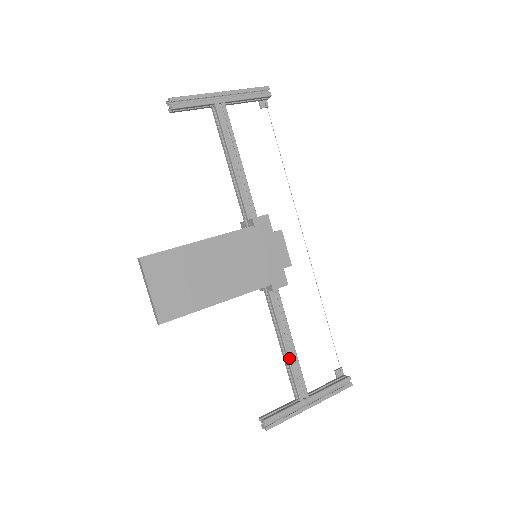
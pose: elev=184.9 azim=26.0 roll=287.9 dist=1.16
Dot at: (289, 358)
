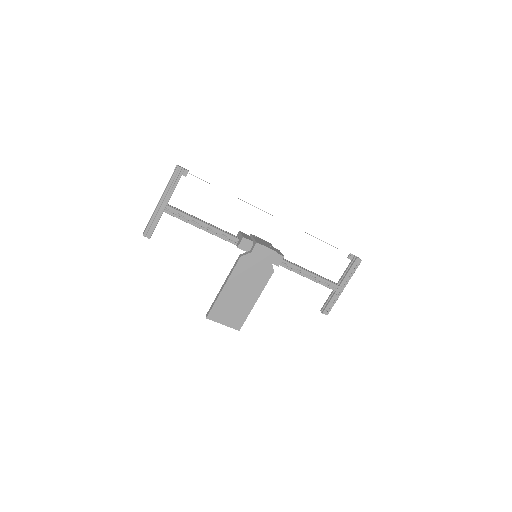
Dot at: (314, 281)
